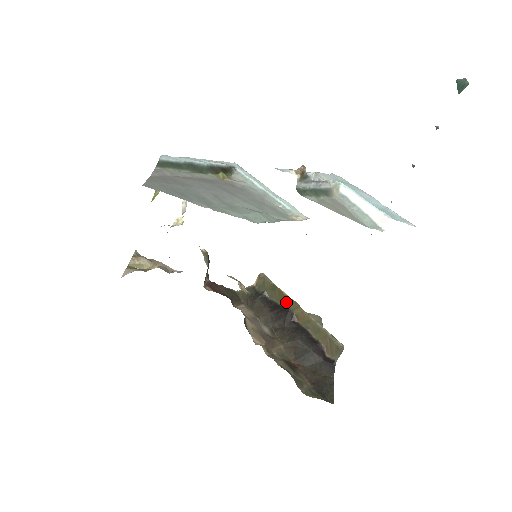
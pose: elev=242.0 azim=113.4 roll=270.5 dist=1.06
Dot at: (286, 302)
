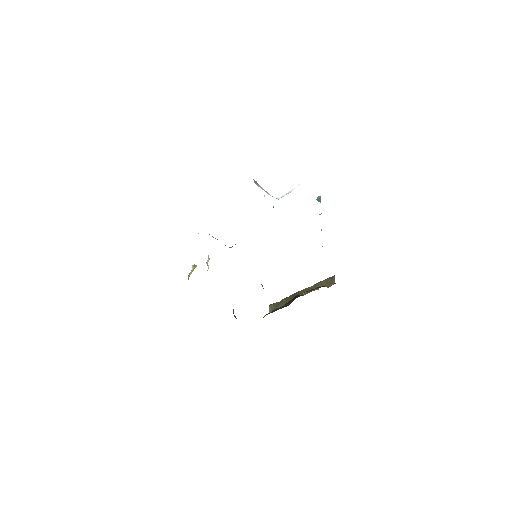
Dot at: (291, 297)
